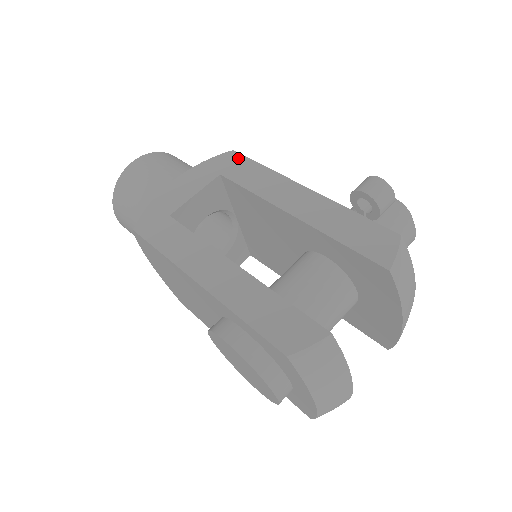
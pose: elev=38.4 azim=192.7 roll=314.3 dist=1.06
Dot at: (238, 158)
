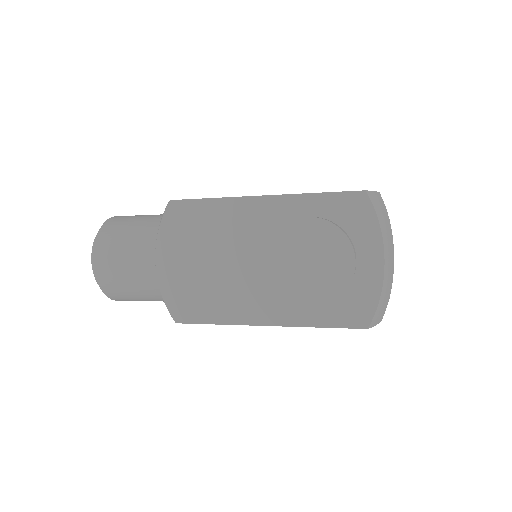
Dot at: occluded
